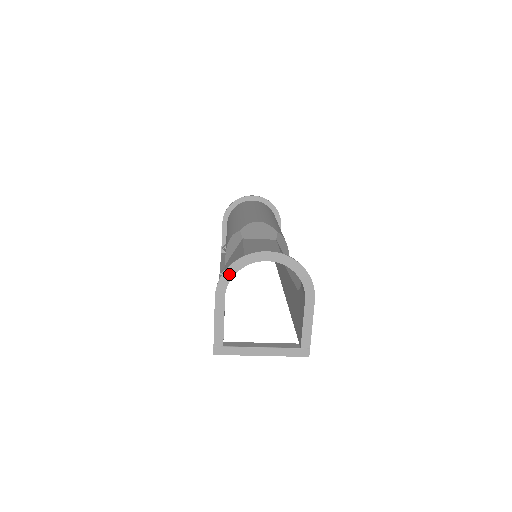
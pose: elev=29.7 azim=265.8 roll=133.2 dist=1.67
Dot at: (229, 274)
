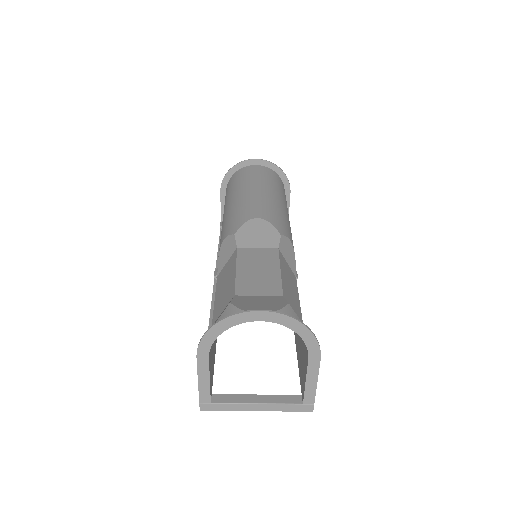
Dot at: (212, 335)
